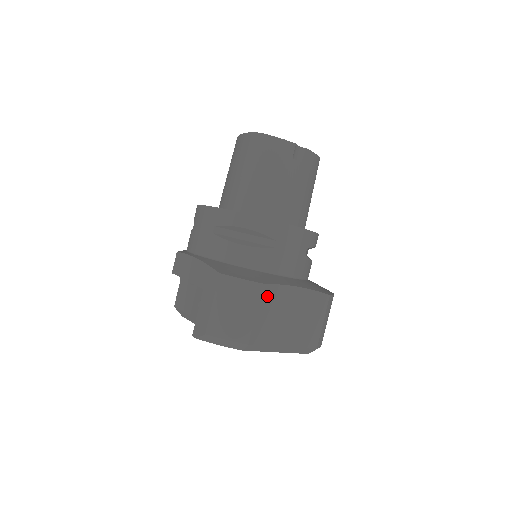
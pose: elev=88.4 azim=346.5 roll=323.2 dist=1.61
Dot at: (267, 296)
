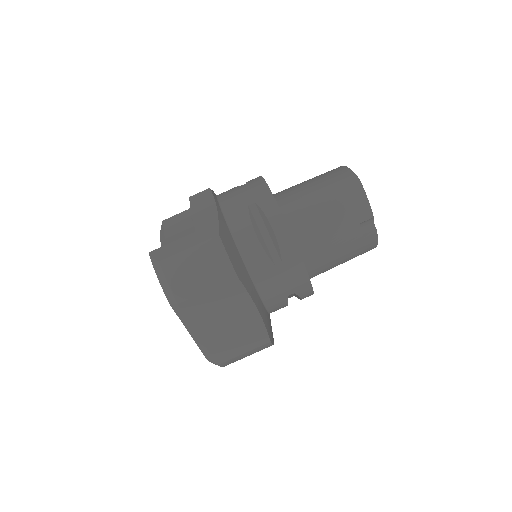
Dot at: (230, 289)
